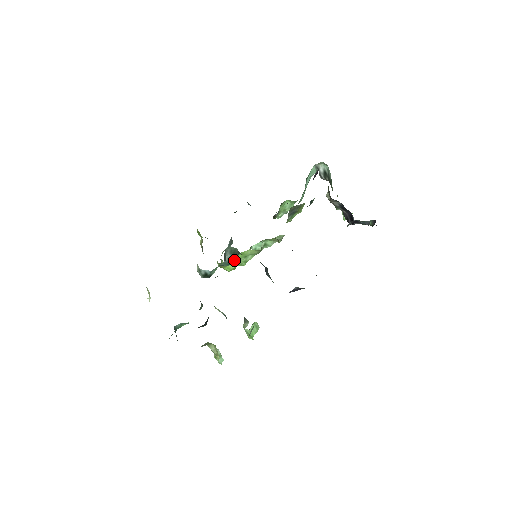
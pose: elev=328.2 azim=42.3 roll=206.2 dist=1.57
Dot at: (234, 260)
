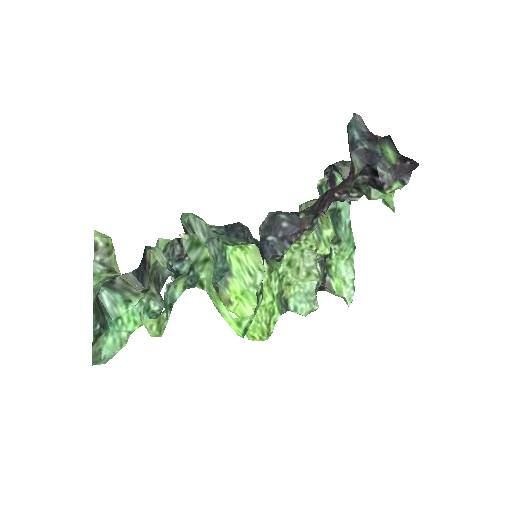
Dot at: (231, 274)
